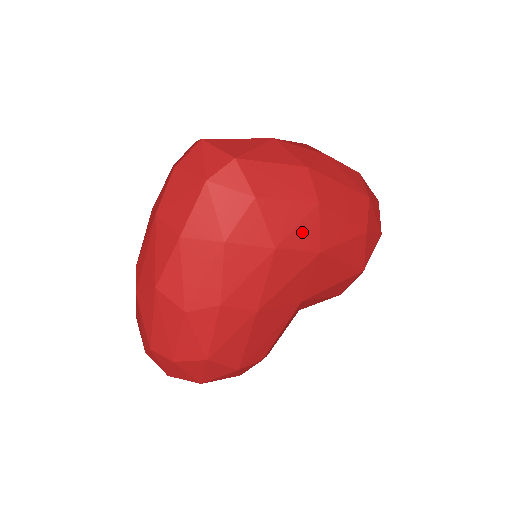
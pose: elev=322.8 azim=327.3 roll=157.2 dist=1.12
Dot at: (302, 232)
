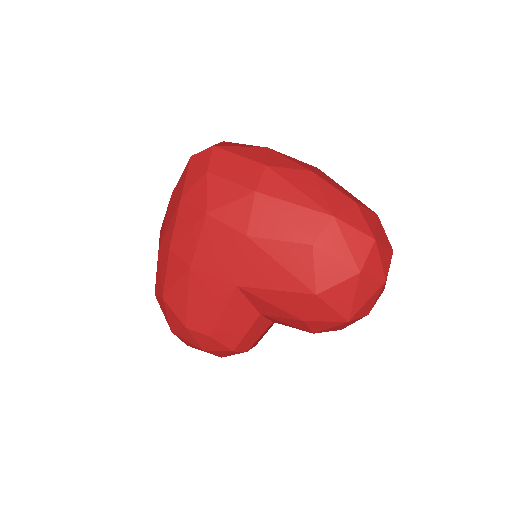
Dot at: (233, 210)
